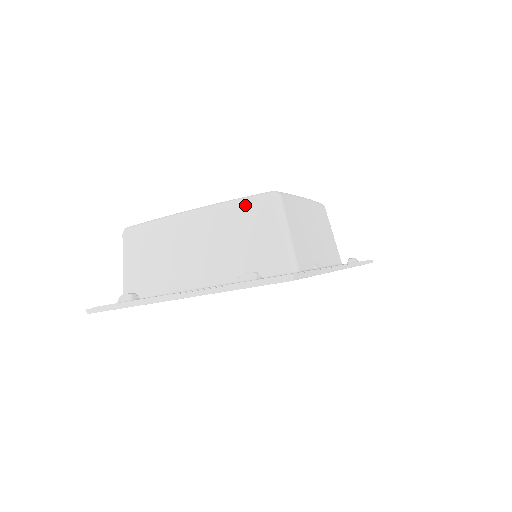
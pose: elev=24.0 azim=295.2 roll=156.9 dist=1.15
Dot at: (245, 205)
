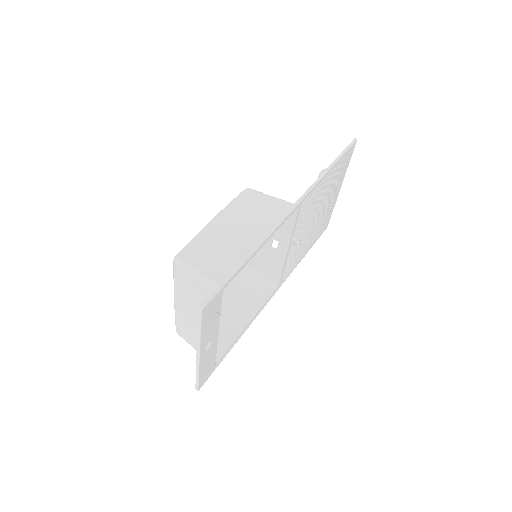
Dot at: (176, 278)
